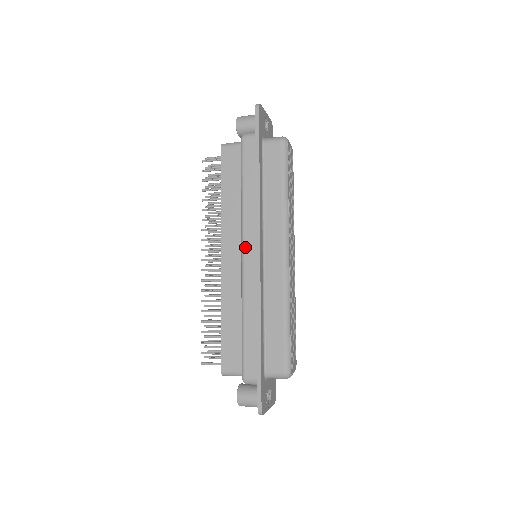
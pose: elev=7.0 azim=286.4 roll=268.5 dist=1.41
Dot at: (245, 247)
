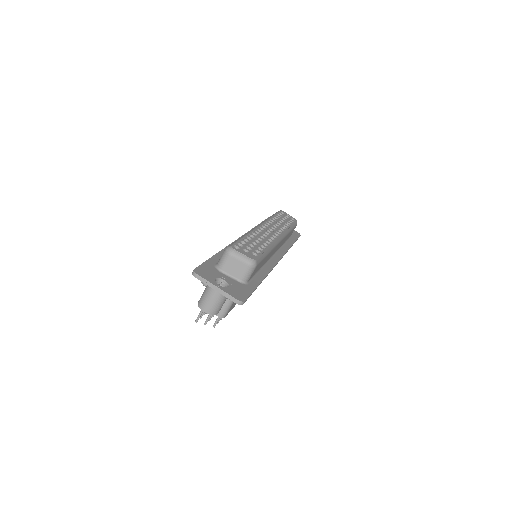
Dot at: occluded
